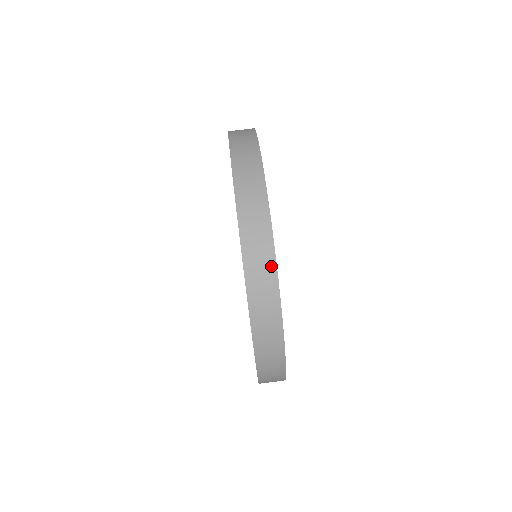
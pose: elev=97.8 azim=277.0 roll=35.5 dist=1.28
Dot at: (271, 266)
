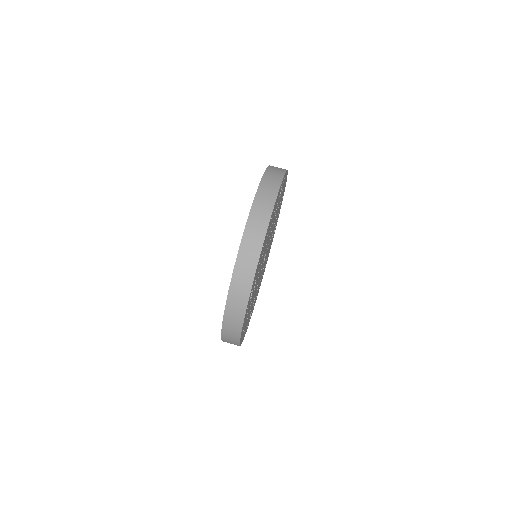
Dot at: (263, 229)
